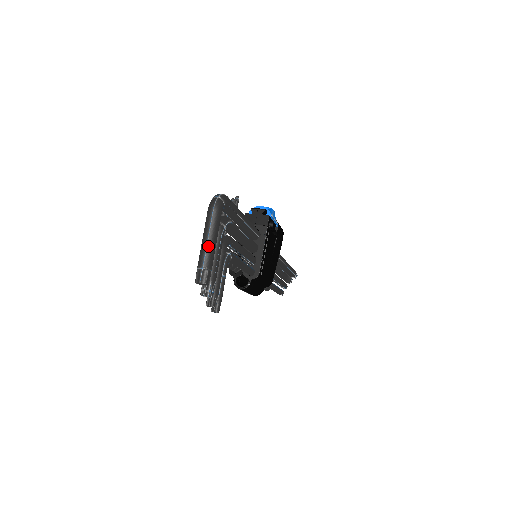
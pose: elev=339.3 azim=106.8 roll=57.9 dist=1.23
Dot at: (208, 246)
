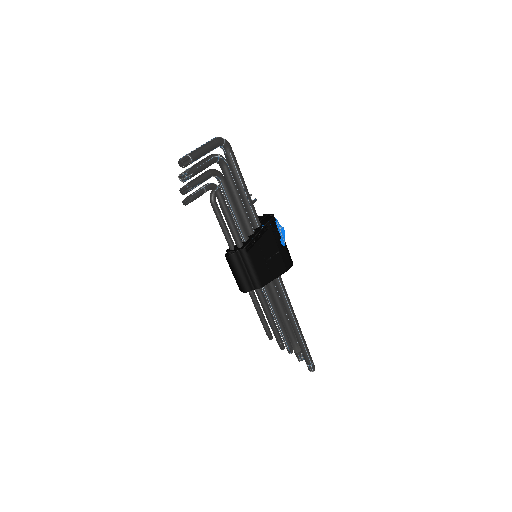
Dot at: (198, 148)
